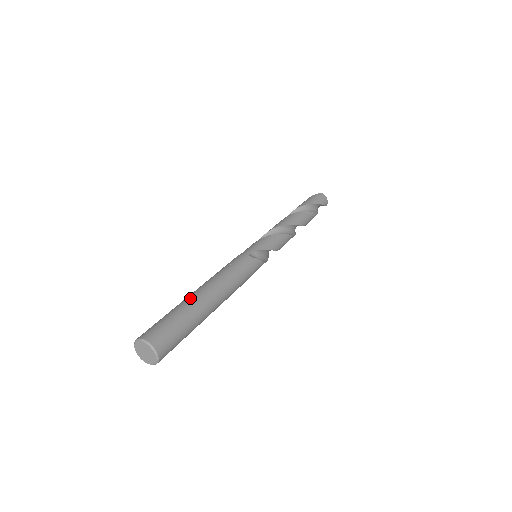
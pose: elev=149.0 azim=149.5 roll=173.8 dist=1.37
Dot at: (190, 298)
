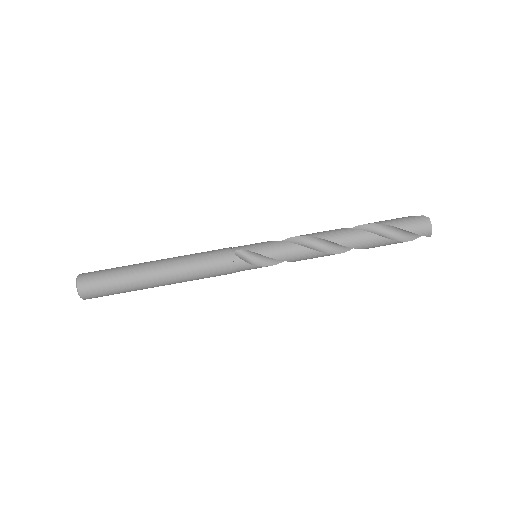
Dot at: (141, 264)
